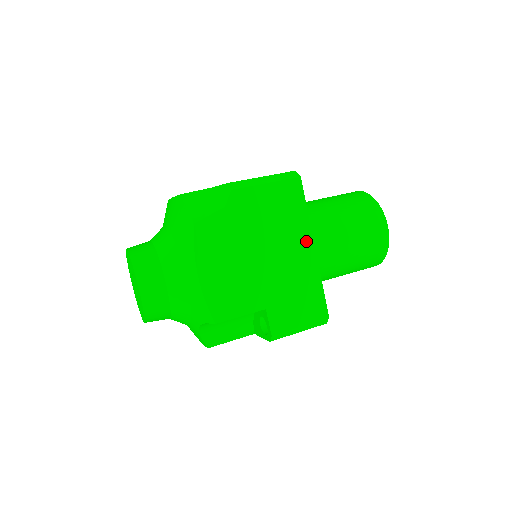
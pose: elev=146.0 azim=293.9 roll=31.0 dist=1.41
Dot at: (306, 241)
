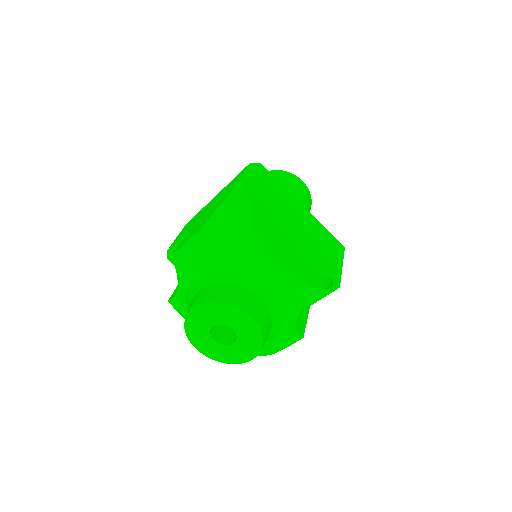
Dot at: (297, 205)
